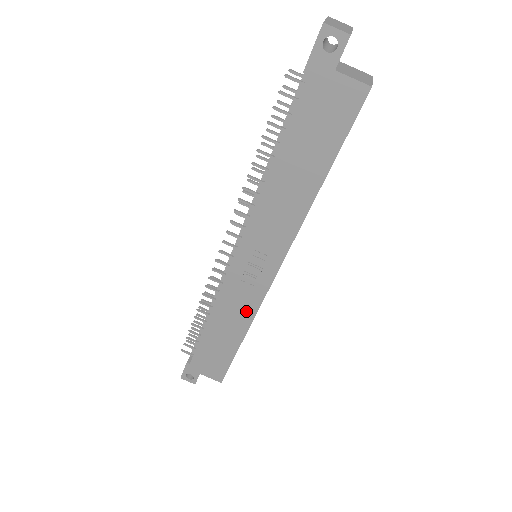
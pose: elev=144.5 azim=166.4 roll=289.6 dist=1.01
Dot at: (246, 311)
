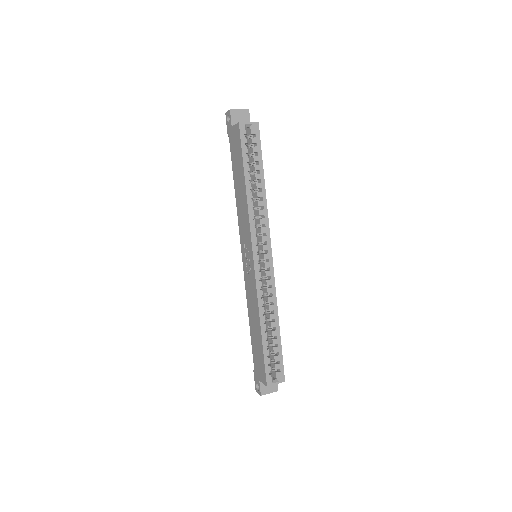
Dot at: (255, 299)
